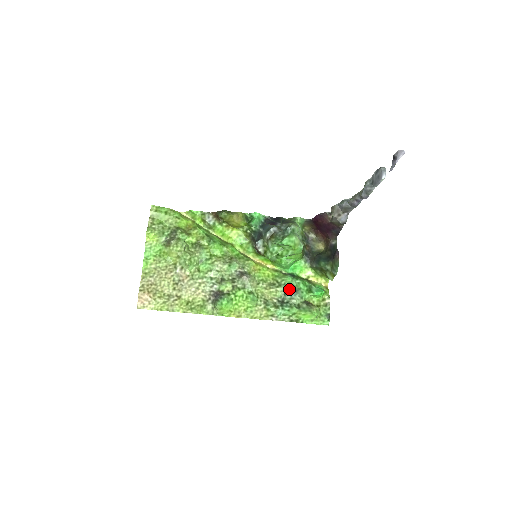
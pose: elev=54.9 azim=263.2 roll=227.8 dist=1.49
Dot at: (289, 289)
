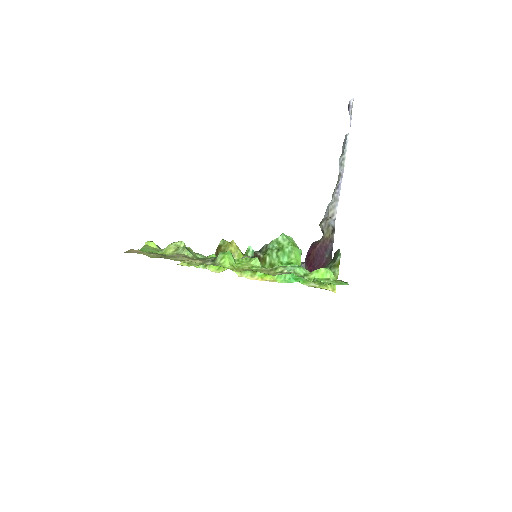
Dot at: occluded
